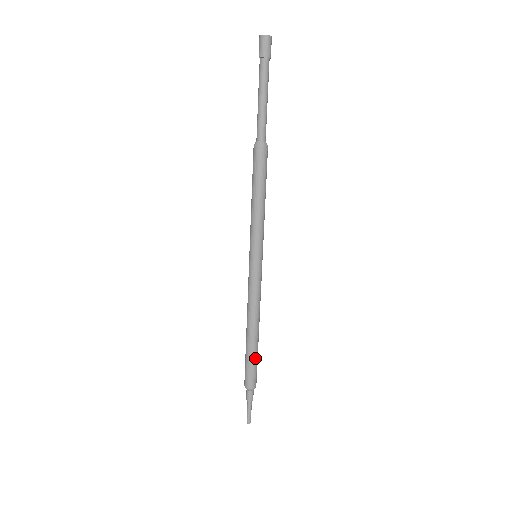
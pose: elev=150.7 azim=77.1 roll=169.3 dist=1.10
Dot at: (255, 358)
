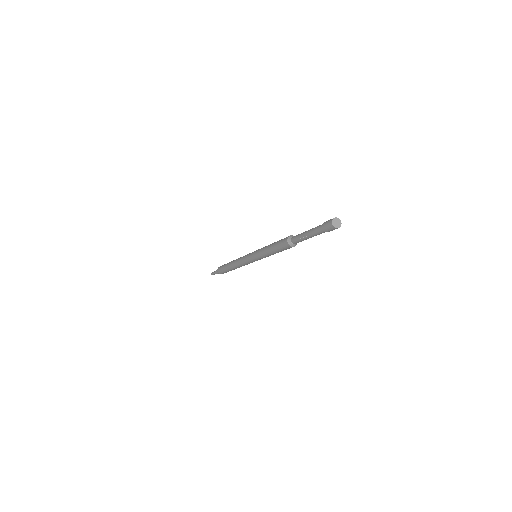
Dot at: occluded
